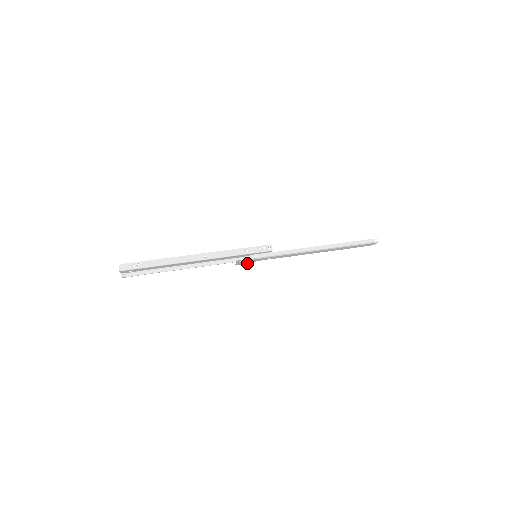
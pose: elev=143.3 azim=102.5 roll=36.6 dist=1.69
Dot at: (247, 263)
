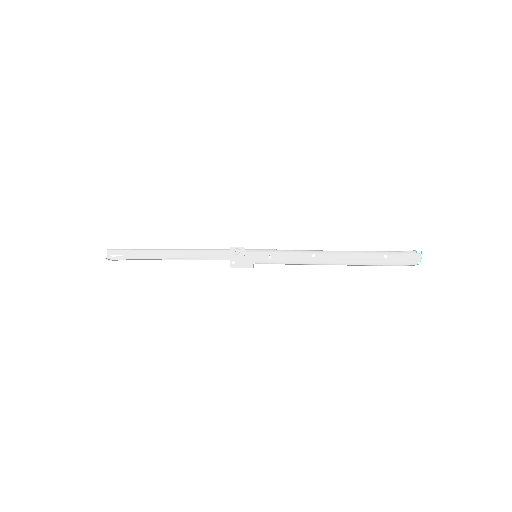
Dot at: (244, 267)
